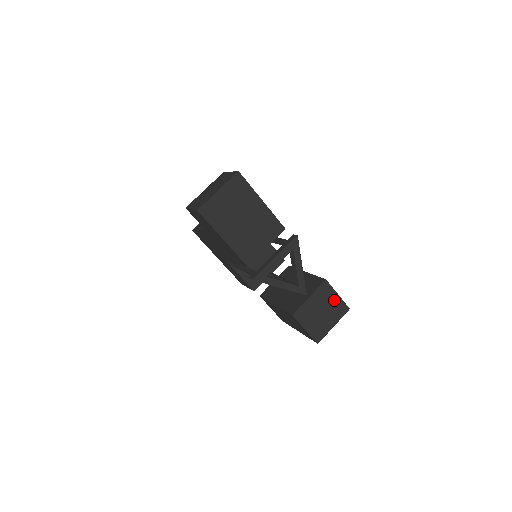
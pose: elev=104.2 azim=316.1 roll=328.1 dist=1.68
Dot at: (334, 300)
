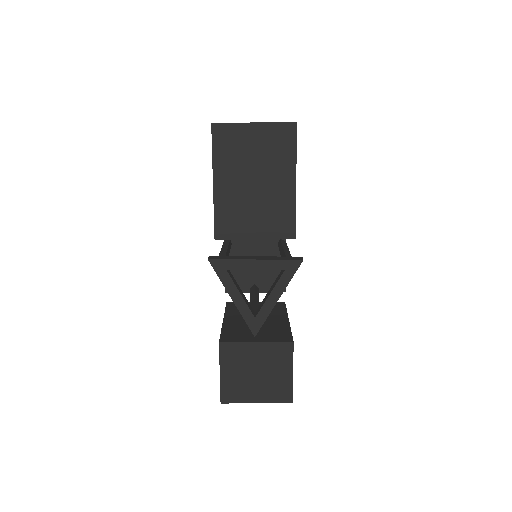
Dot at: (283, 374)
